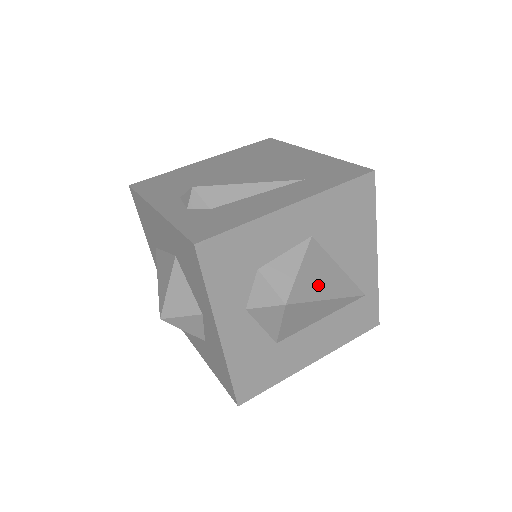
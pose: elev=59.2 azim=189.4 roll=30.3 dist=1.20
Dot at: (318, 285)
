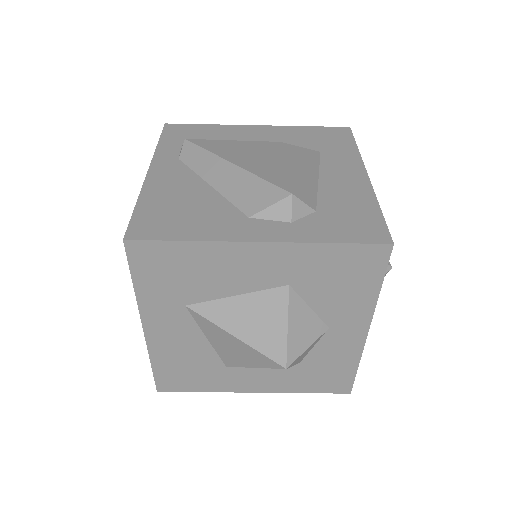
Dot at: occluded
